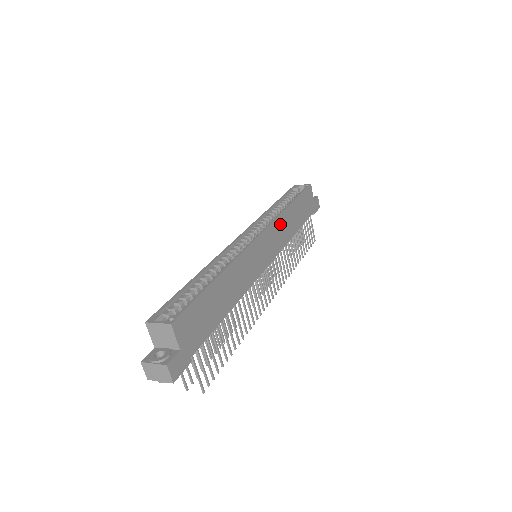
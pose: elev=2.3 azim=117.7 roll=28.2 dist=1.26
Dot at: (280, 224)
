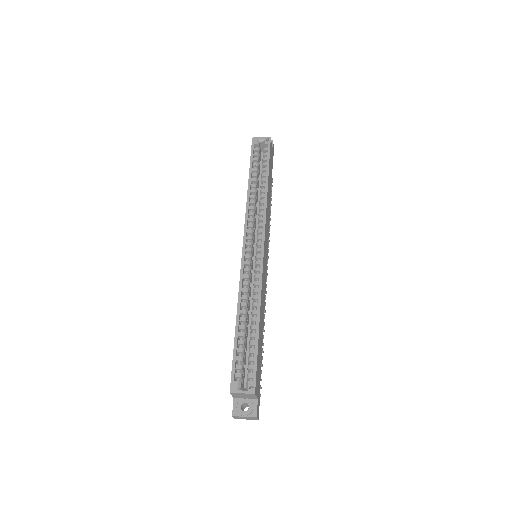
Dot at: (267, 214)
